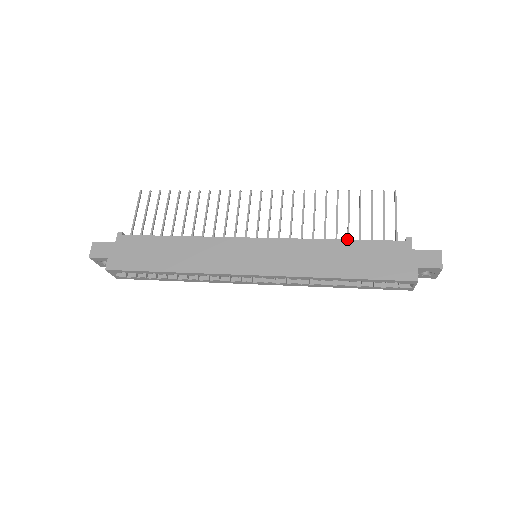
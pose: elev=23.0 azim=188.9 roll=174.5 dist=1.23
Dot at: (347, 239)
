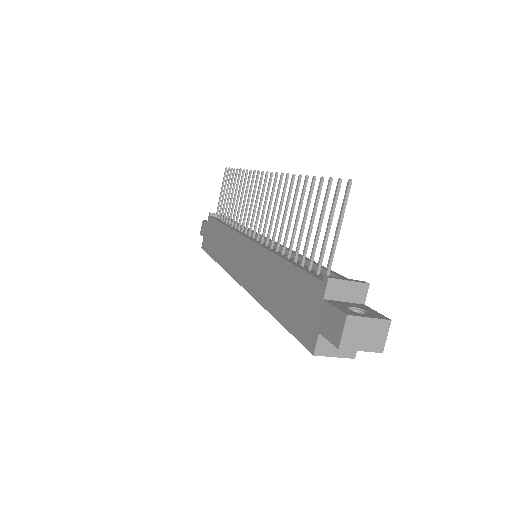
Dot at: (294, 257)
